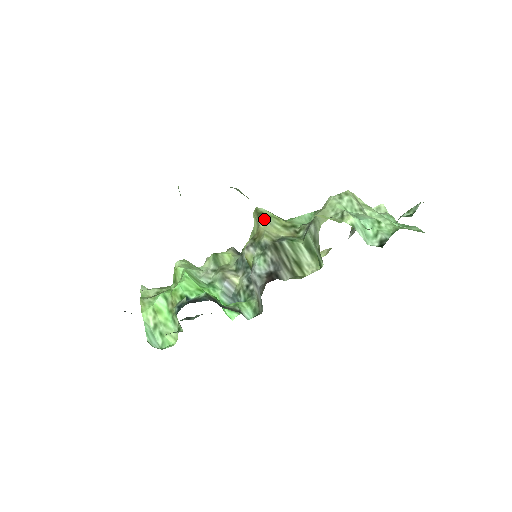
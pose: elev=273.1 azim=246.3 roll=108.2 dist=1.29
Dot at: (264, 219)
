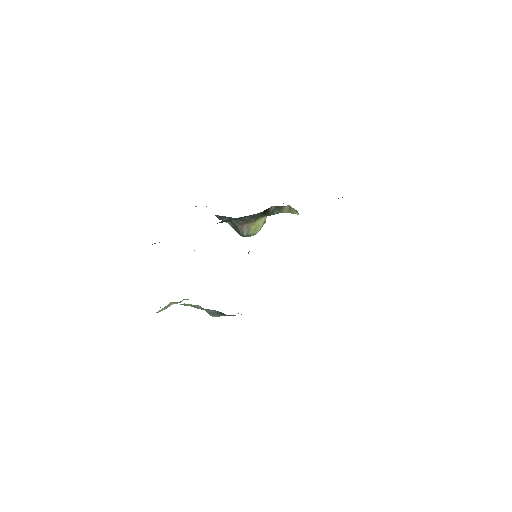
Dot at: occluded
